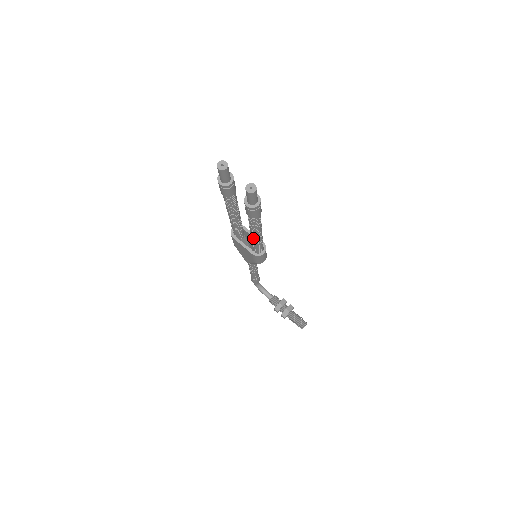
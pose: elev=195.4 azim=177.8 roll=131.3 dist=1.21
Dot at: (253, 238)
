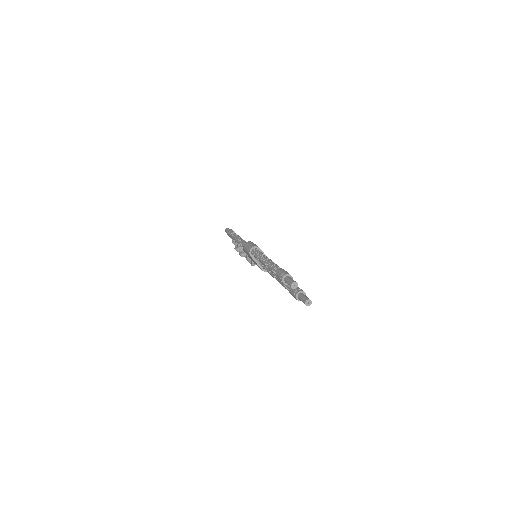
Dot at: occluded
